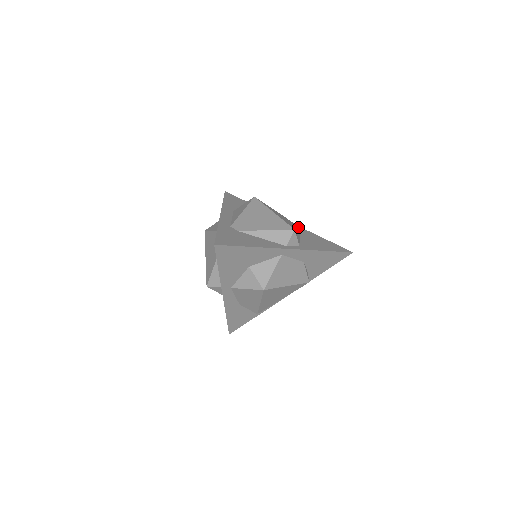
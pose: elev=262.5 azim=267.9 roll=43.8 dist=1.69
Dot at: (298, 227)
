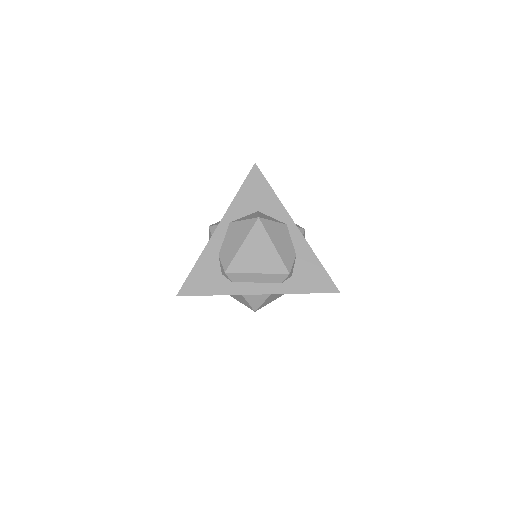
Dot at: occluded
